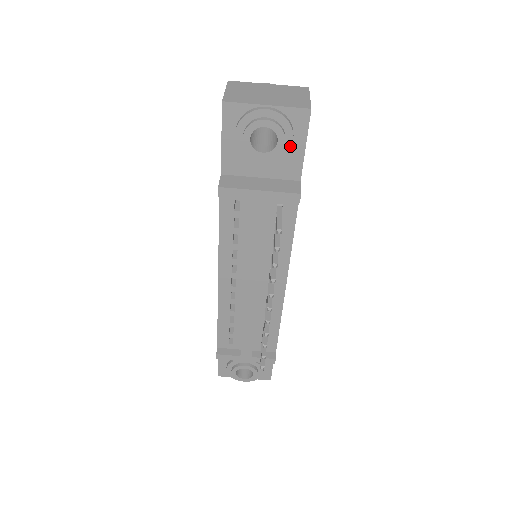
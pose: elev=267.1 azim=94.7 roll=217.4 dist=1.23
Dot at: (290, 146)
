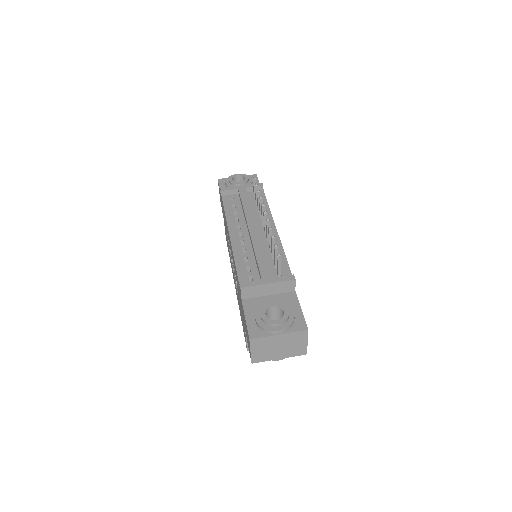
Dot at: occluded
